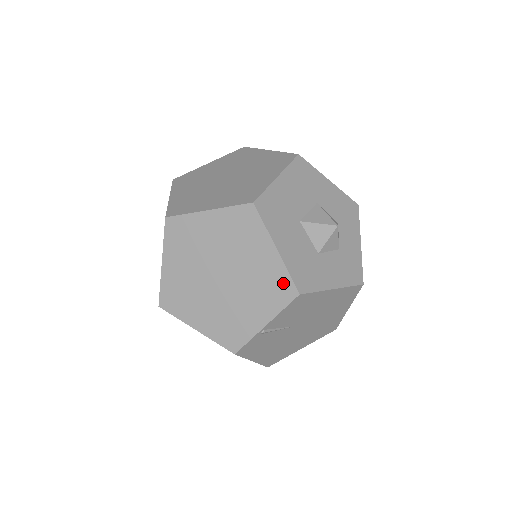
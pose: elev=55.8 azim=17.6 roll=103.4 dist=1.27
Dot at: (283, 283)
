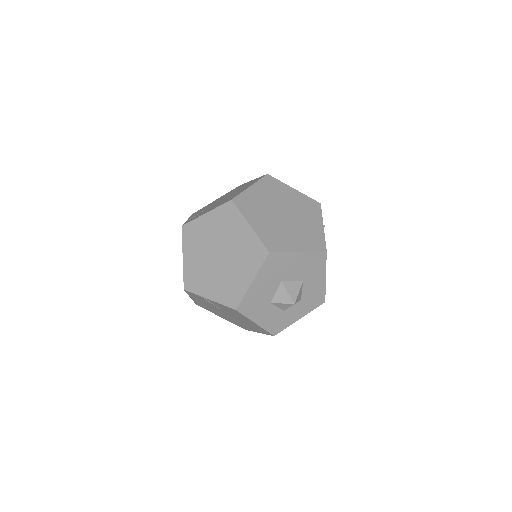
Dot at: (236, 297)
